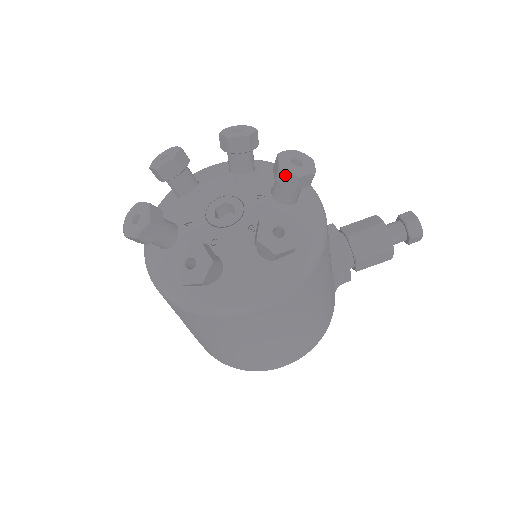
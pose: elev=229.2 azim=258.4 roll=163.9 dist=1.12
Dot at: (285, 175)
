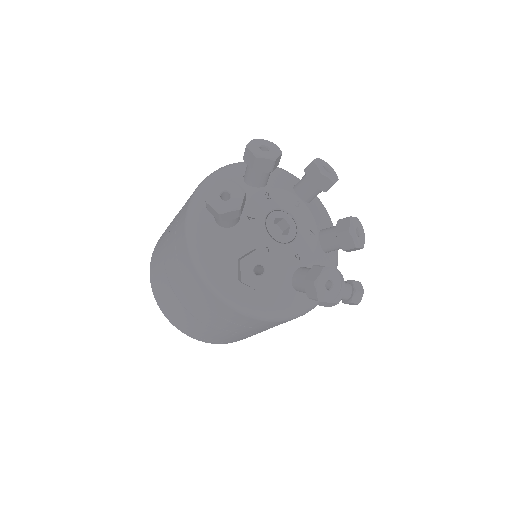
Dot at: (347, 238)
